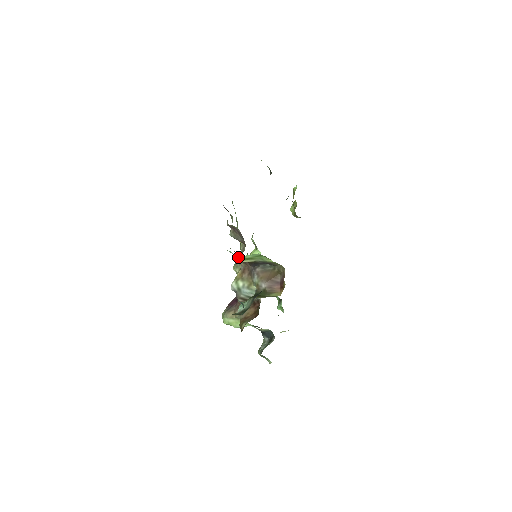
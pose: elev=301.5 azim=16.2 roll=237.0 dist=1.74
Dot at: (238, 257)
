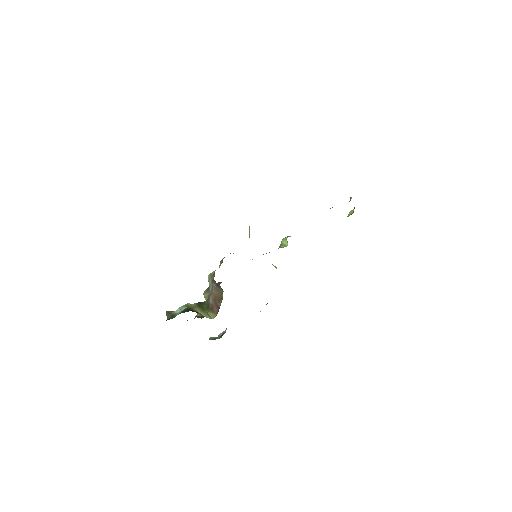
Dot at: occluded
